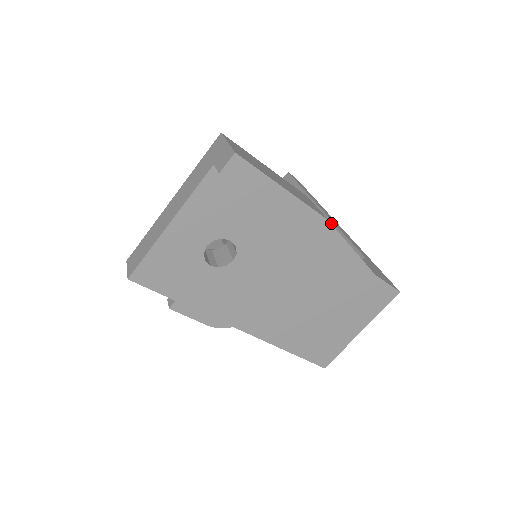
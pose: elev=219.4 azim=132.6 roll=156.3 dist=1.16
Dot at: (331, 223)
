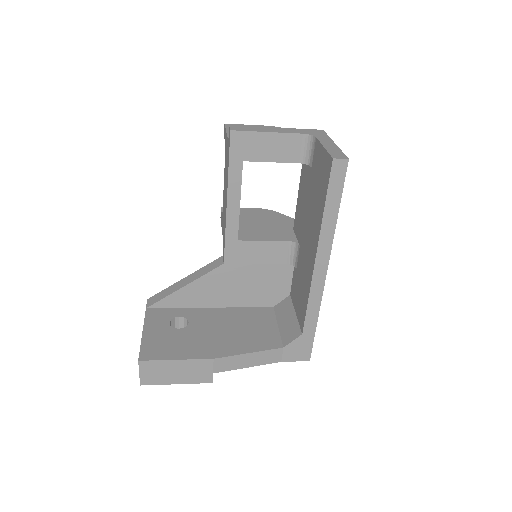
Dot at: (310, 283)
